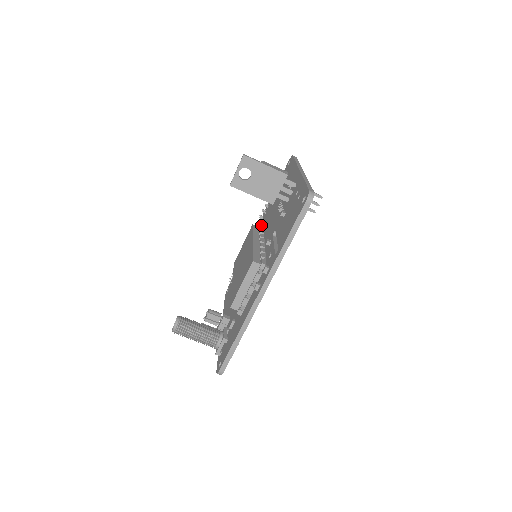
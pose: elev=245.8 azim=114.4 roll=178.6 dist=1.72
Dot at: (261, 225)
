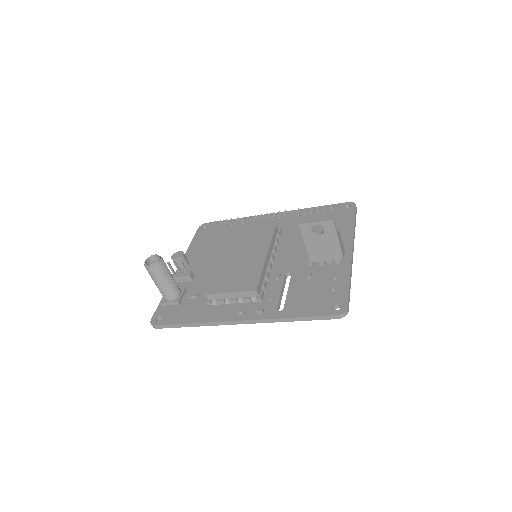
Dot at: (281, 230)
